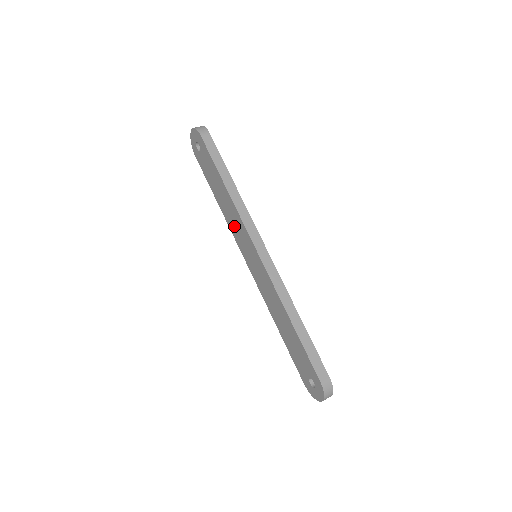
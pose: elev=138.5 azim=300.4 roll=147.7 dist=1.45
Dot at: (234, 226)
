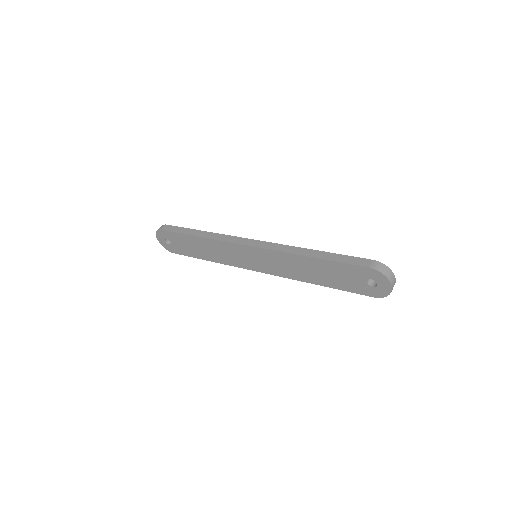
Dot at: (227, 257)
